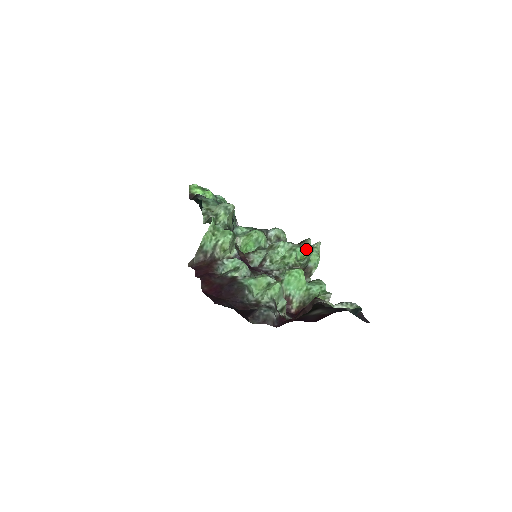
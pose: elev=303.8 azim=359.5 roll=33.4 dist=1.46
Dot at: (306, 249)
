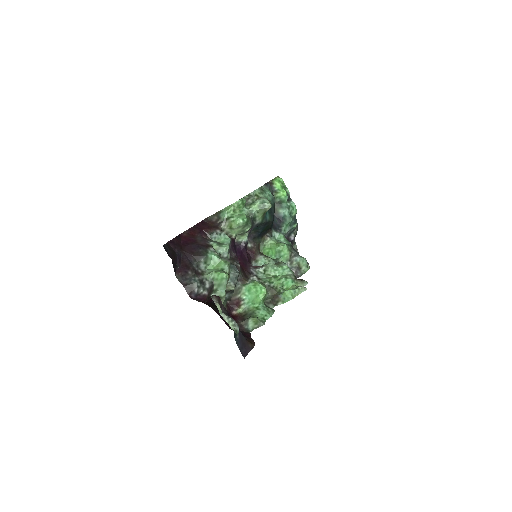
Dot at: (295, 285)
